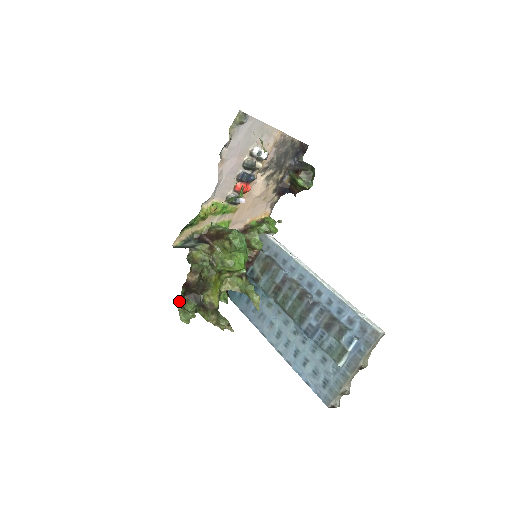
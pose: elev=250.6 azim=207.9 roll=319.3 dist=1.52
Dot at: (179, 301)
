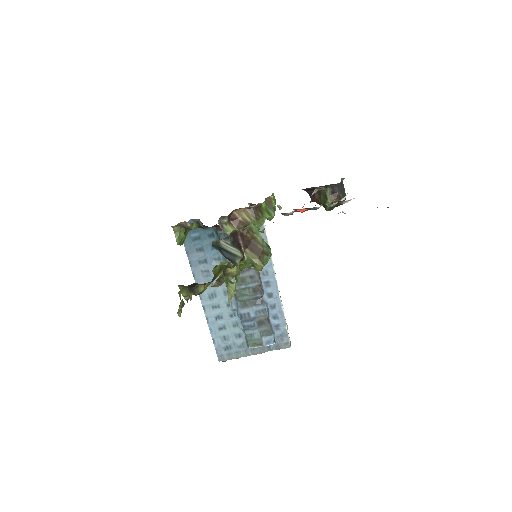
Dot at: occluded
